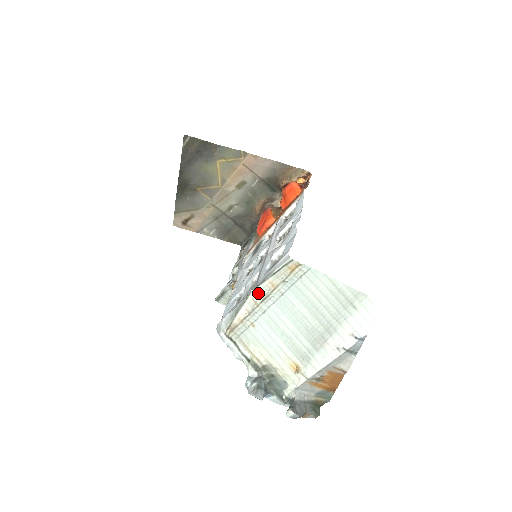
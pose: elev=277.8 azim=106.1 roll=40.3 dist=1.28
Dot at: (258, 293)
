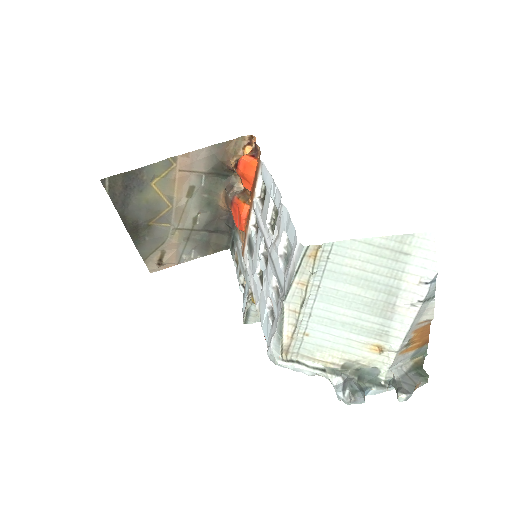
Dot at: (291, 301)
